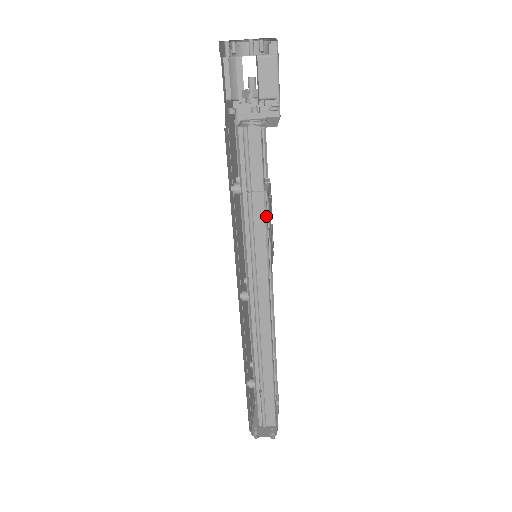
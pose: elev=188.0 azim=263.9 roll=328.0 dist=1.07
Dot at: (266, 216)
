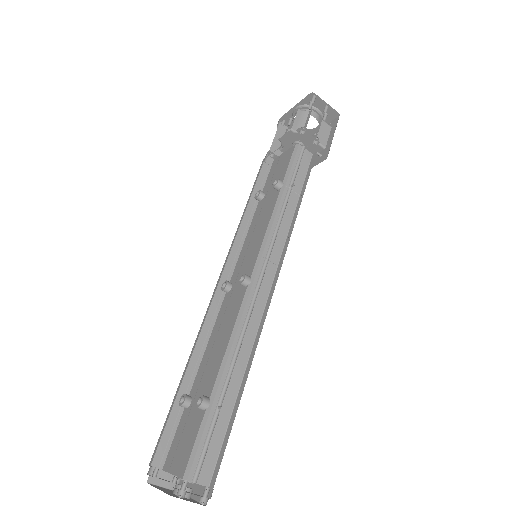
Dot at: (296, 213)
